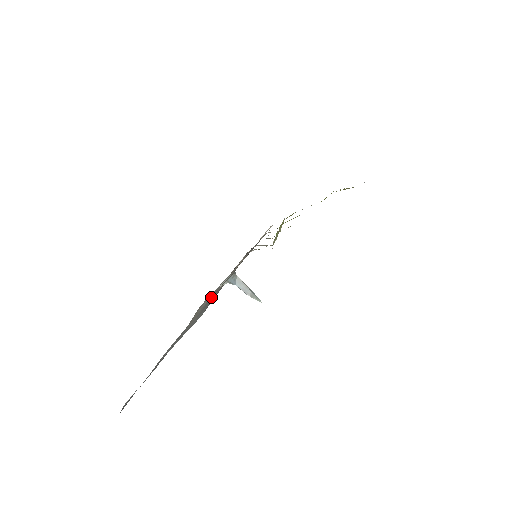
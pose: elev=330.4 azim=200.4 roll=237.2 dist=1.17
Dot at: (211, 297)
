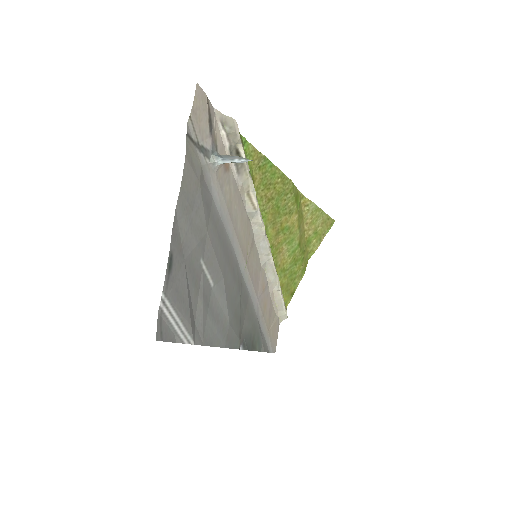
Dot at: (216, 225)
